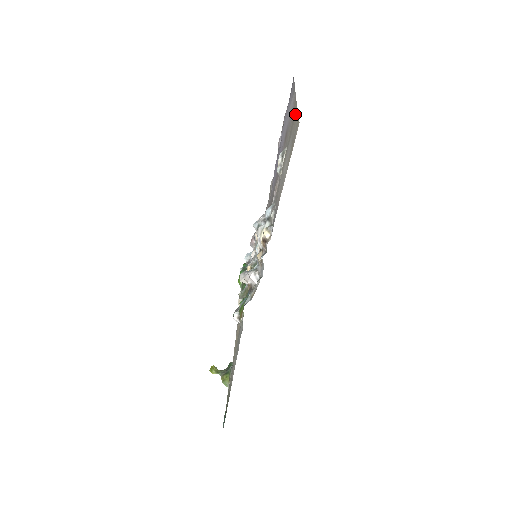
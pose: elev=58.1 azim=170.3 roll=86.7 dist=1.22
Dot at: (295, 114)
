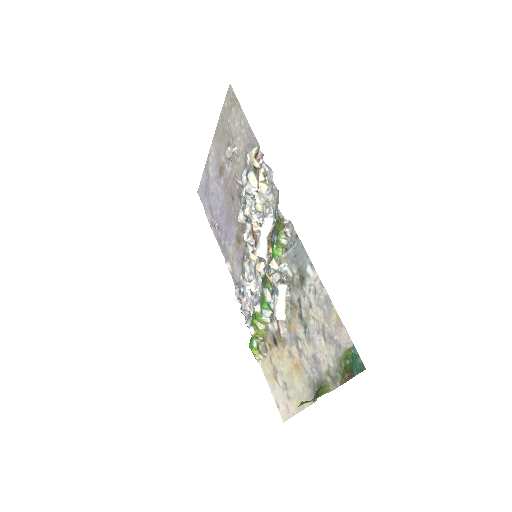
Dot at: (221, 116)
